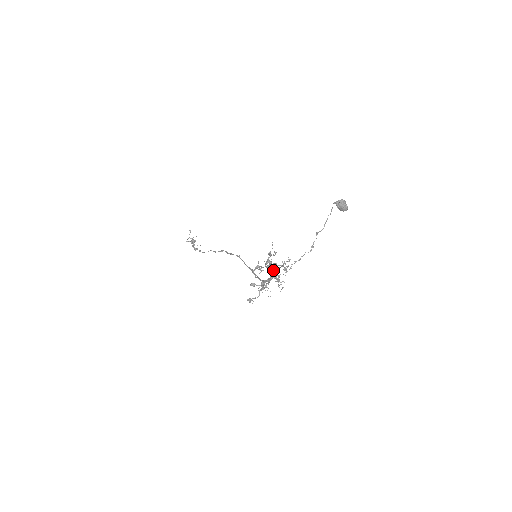
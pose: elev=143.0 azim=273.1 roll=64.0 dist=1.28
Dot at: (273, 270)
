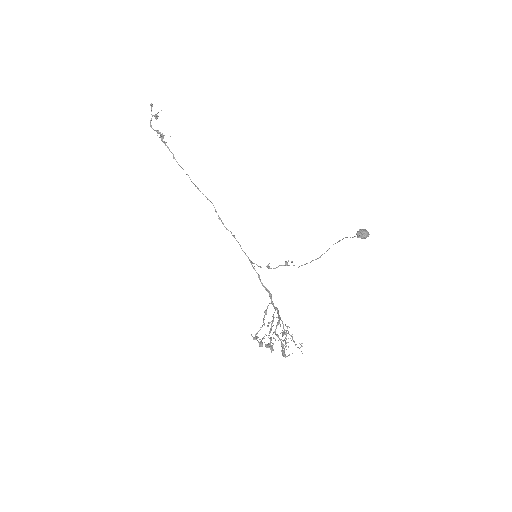
Dot at: (282, 335)
